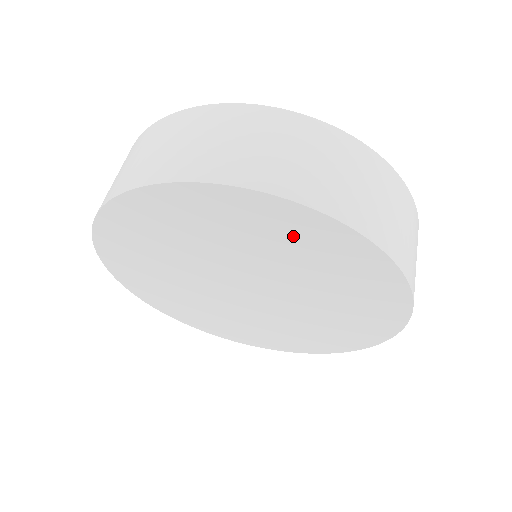
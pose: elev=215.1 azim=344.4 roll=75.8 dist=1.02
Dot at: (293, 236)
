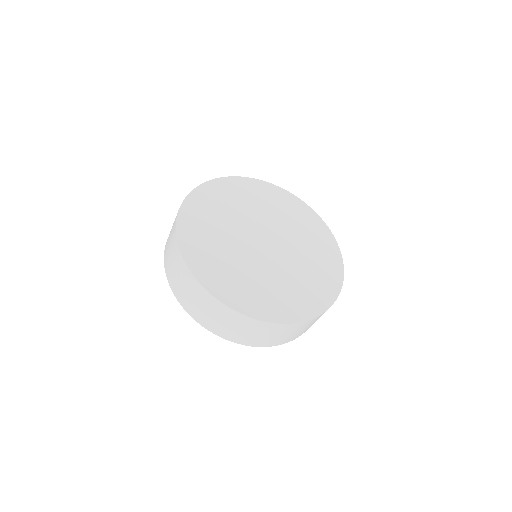
Dot at: (236, 192)
